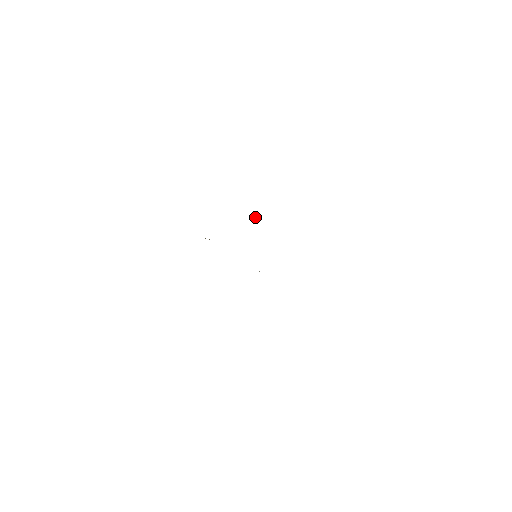
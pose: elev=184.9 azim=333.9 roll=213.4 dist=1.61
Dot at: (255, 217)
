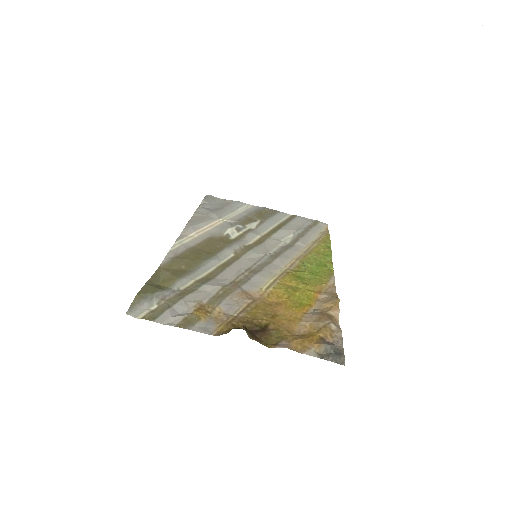
Dot at: (327, 333)
